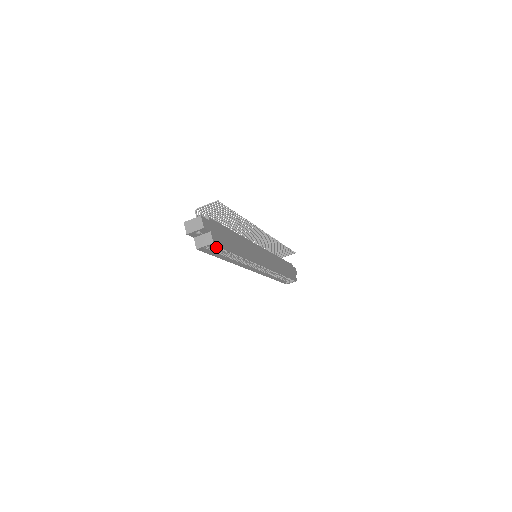
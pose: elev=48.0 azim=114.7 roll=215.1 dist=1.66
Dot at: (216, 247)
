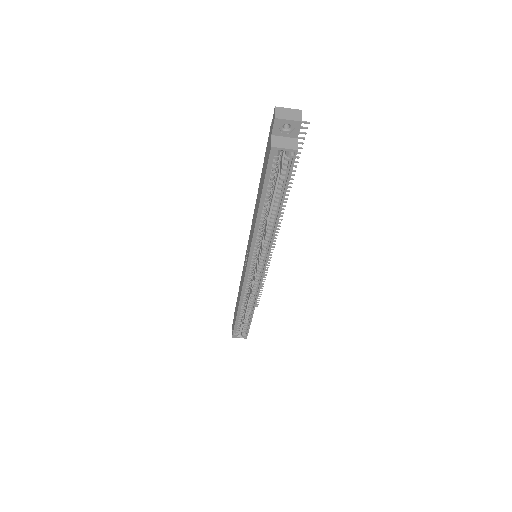
Dot at: (274, 176)
